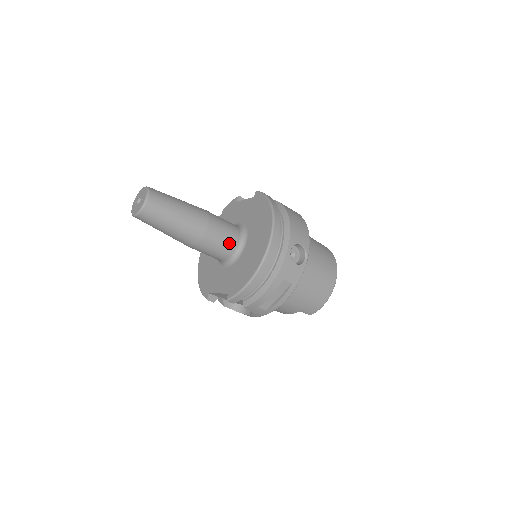
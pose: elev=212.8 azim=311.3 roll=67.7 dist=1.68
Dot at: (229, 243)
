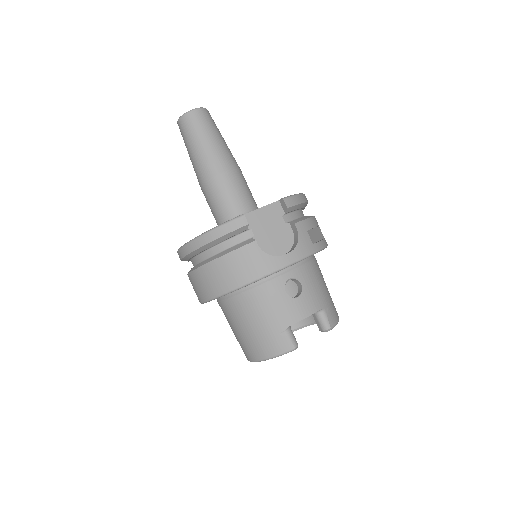
Dot at: occluded
